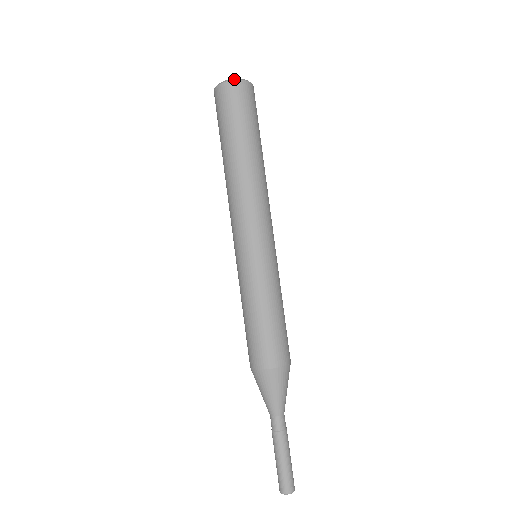
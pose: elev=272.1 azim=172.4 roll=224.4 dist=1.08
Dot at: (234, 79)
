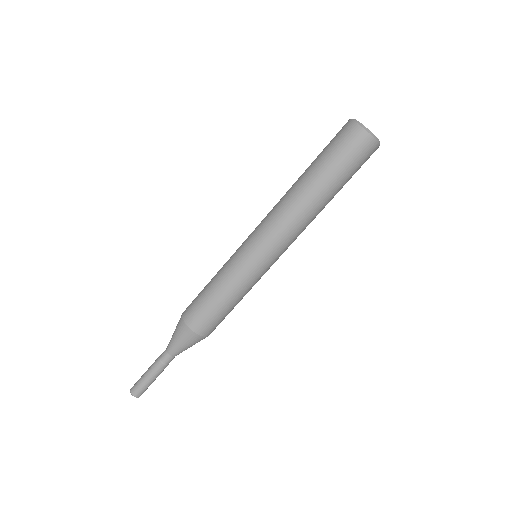
Dot at: (360, 123)
